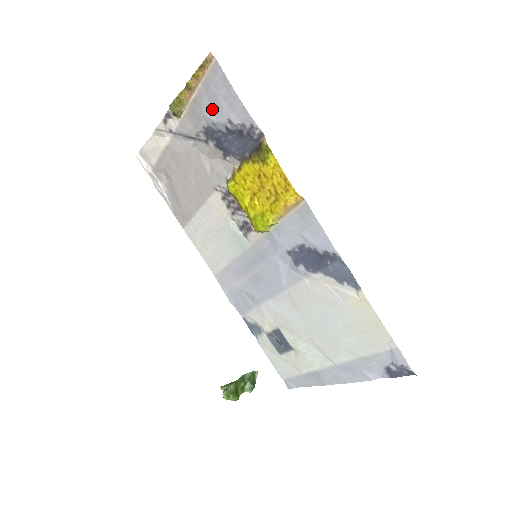
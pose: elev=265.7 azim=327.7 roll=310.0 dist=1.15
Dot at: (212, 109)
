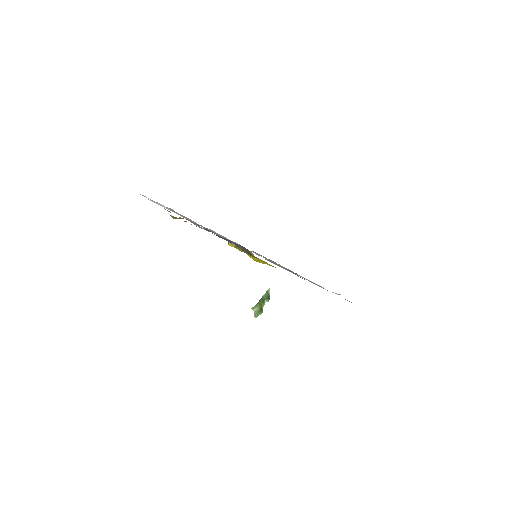
Dot at: occluded
